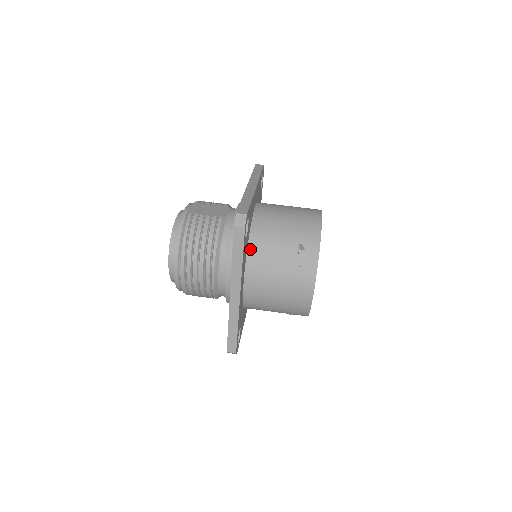
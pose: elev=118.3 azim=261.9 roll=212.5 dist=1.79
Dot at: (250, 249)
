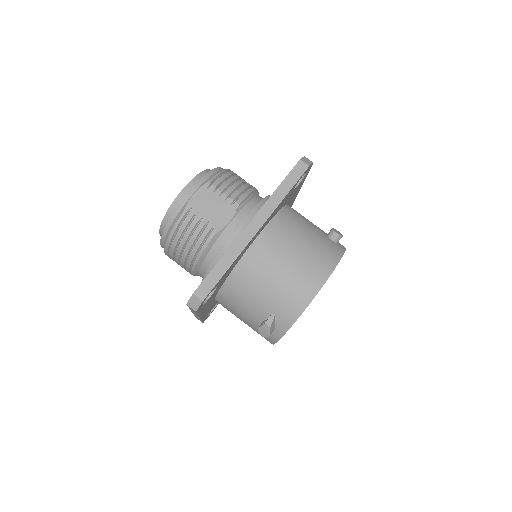
Dot at: (224, 288)
